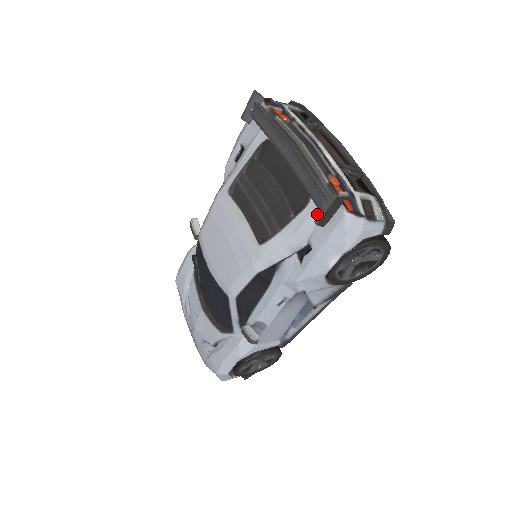
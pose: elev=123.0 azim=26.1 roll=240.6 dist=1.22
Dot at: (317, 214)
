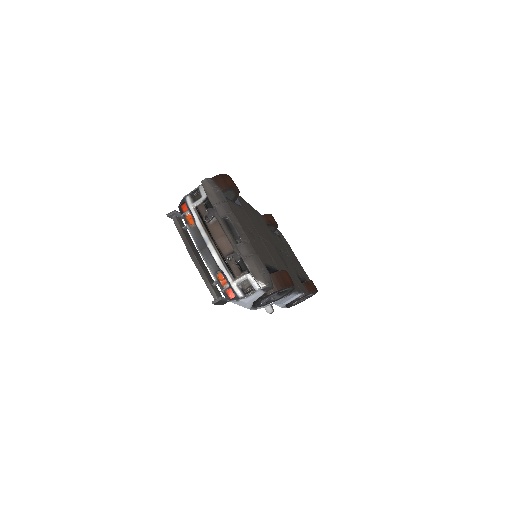
Dot at: occluded
